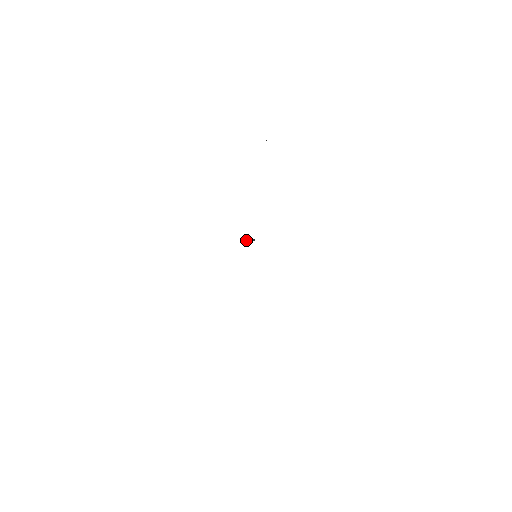
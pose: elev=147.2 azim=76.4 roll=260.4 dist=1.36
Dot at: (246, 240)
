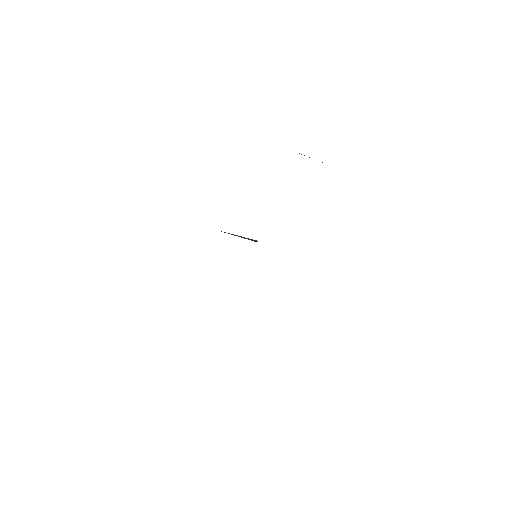
Dot at: (240, 236)
